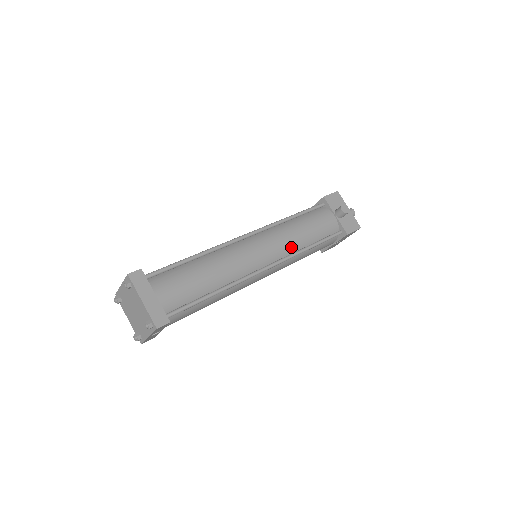
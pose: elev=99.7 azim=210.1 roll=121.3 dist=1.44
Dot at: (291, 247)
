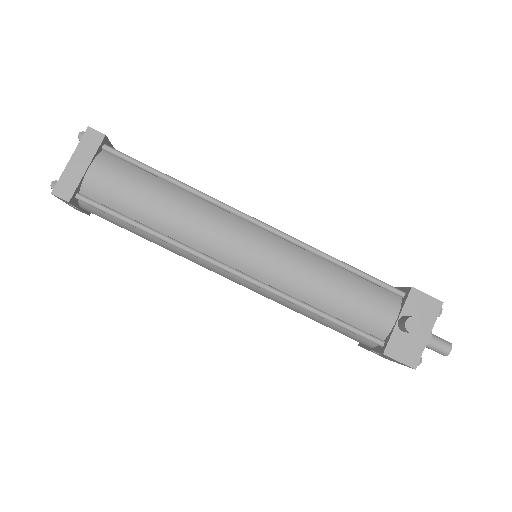
Dot at: (290, 285)
